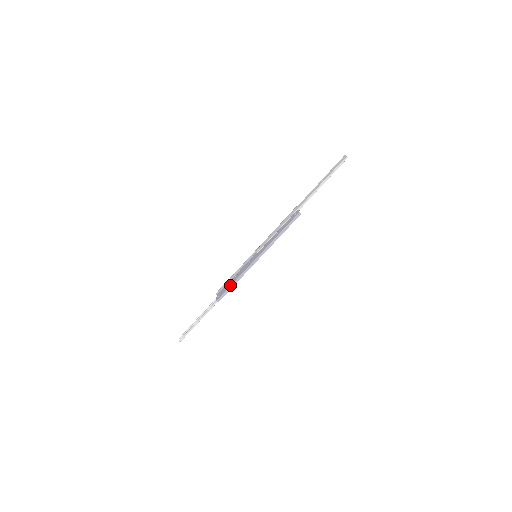
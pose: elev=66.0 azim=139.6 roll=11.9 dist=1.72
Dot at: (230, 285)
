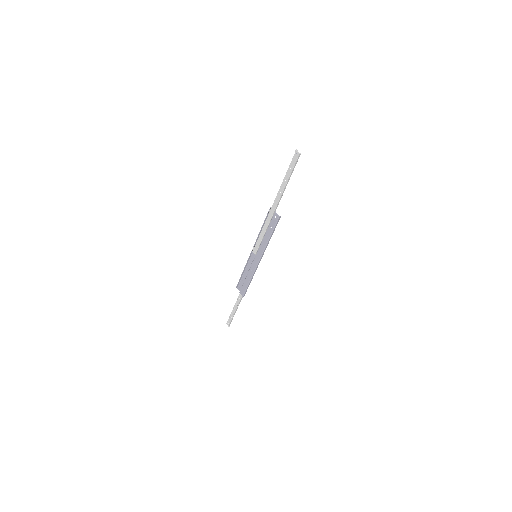
Dot at: (247, 284)
